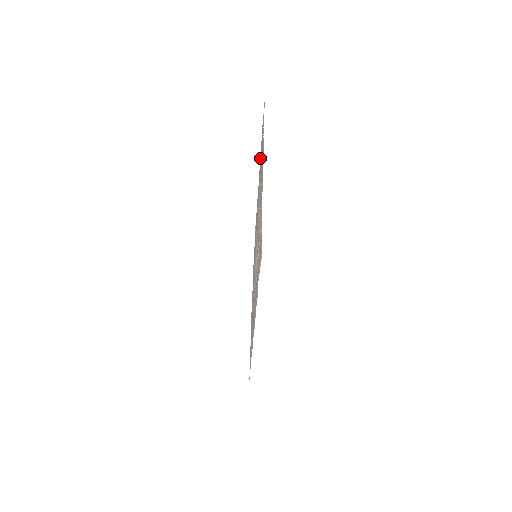
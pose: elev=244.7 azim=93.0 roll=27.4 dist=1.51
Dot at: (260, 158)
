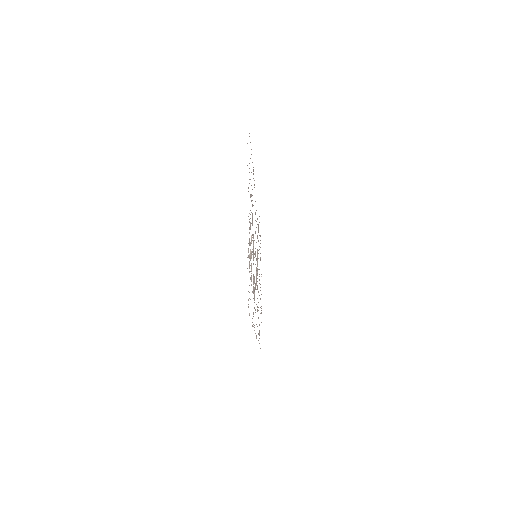
Dot at: occluded
